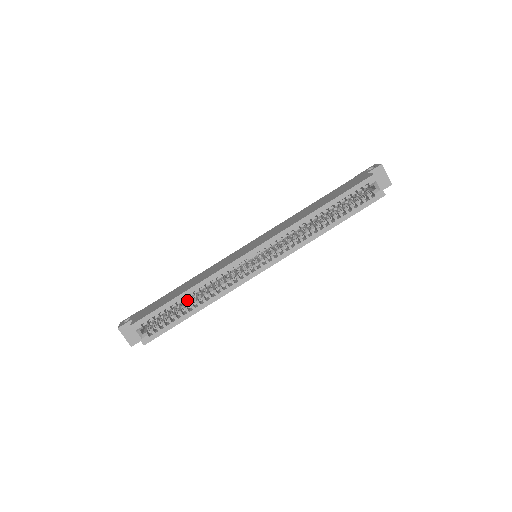
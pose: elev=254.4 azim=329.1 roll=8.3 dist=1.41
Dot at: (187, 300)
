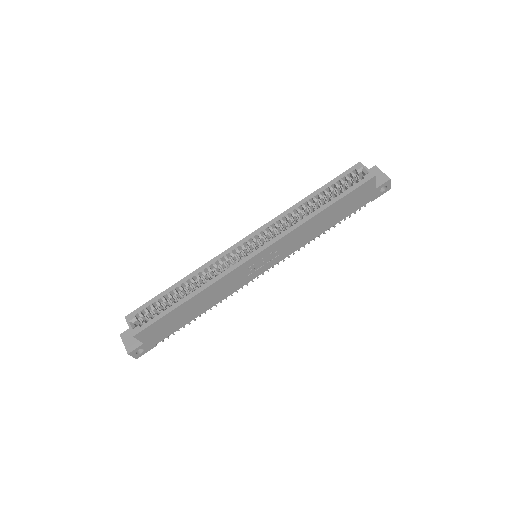
Dot at: (181, 290)
